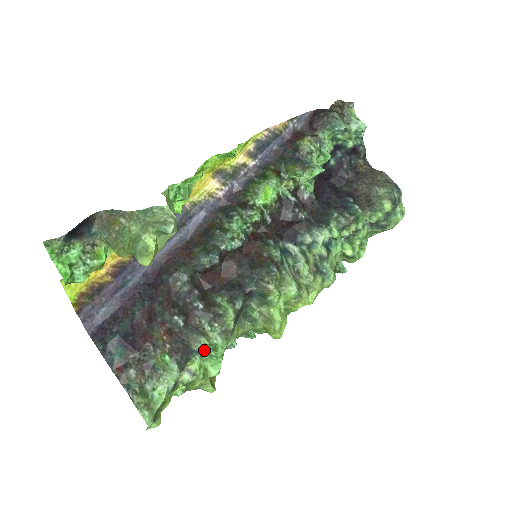
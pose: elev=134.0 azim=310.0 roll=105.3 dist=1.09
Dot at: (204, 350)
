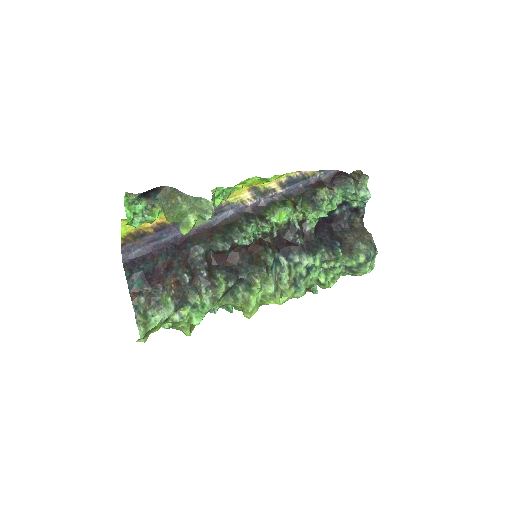
Dot at: (195, 304)
